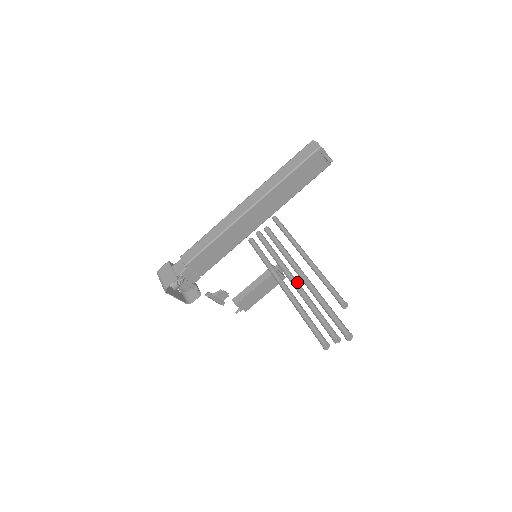
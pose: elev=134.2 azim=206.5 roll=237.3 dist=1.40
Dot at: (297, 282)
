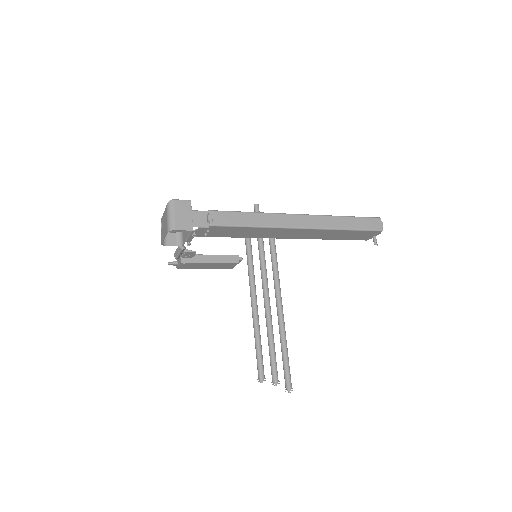
Dot at: occluded
